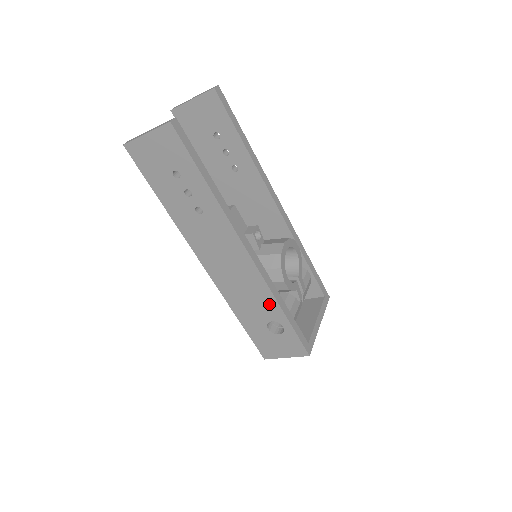
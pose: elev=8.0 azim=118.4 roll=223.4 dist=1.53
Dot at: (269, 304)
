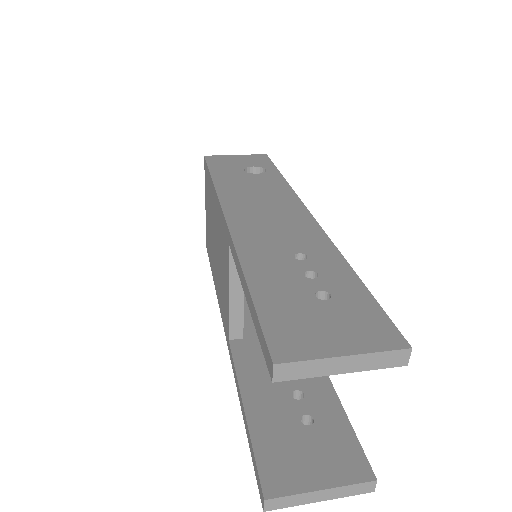
Dot at: occluded
